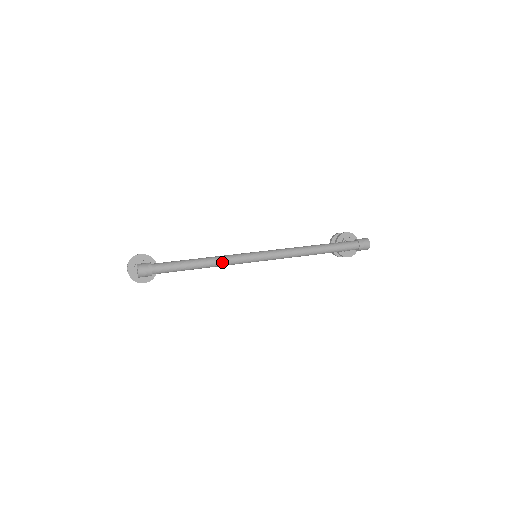
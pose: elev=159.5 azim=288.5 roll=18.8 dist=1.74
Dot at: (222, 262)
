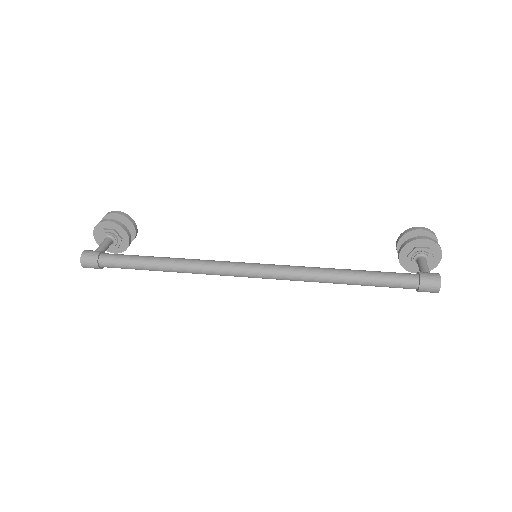
Dot at: (191, 271)
